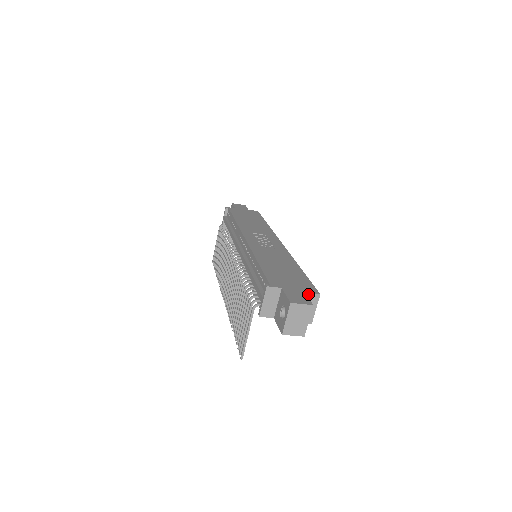
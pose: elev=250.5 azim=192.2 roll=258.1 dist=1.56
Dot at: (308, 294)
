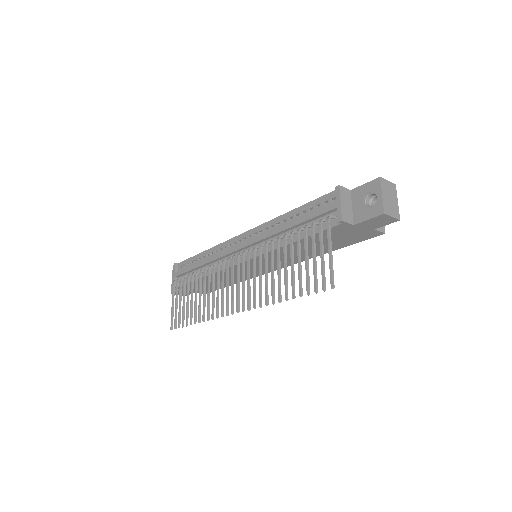
Dot at: occluded
